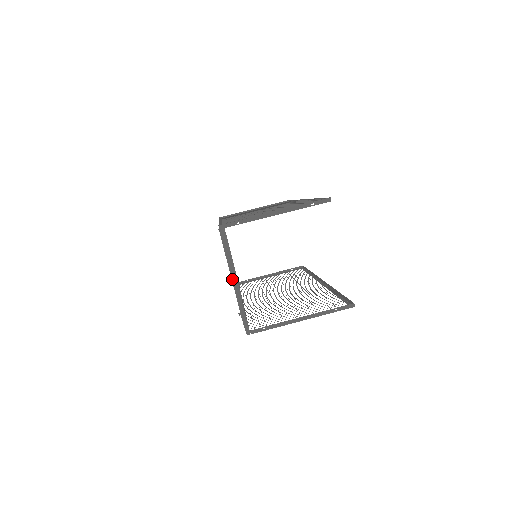
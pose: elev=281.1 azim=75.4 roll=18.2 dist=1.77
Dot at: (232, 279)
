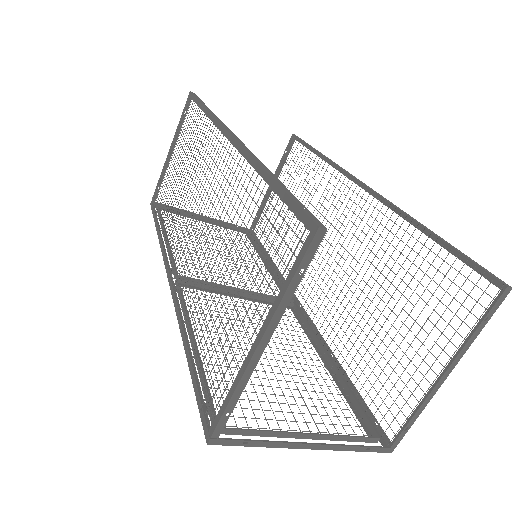
Dot at: occluded
